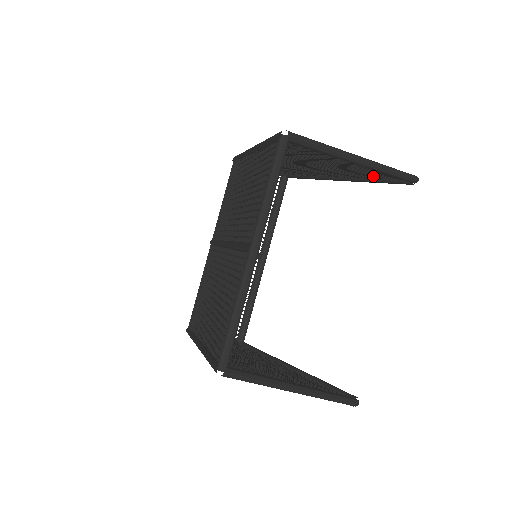
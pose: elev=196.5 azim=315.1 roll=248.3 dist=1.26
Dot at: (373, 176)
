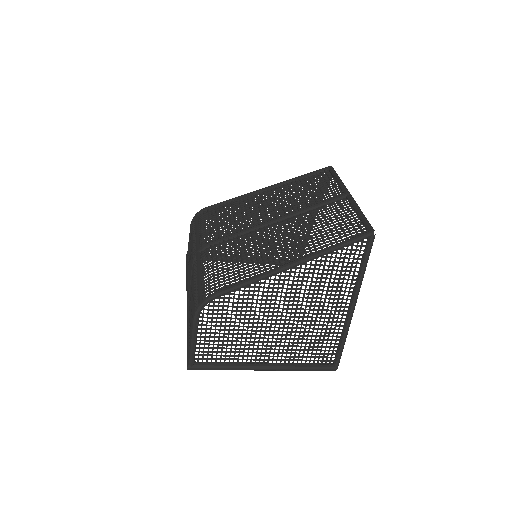
Dot at: (281, 253)
